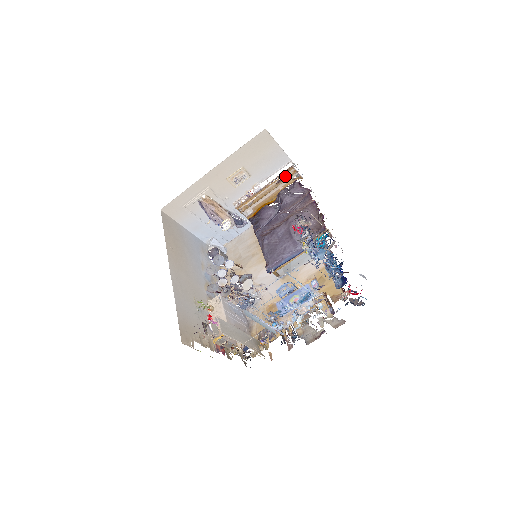
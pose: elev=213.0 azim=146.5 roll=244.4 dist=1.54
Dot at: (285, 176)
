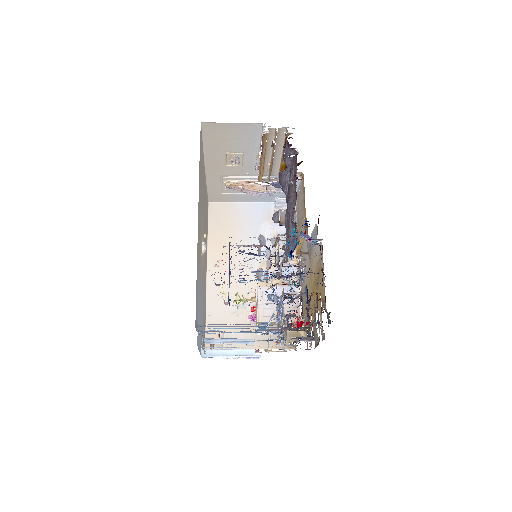
Dot at: (273, 138)
